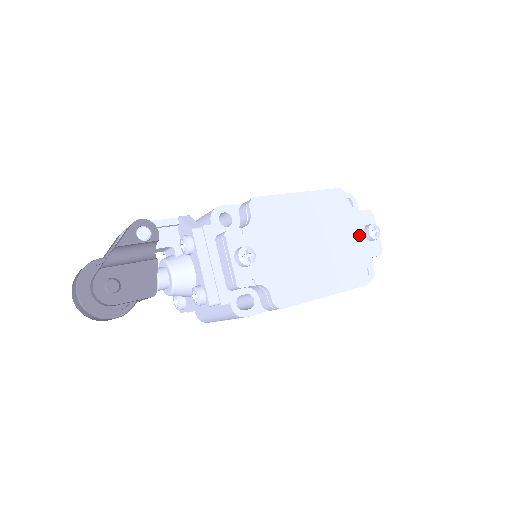
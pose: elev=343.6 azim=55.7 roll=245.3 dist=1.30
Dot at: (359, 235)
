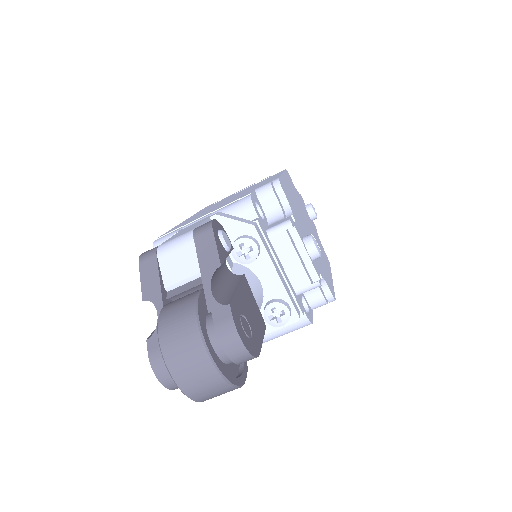
Dot at: (308, 216)
